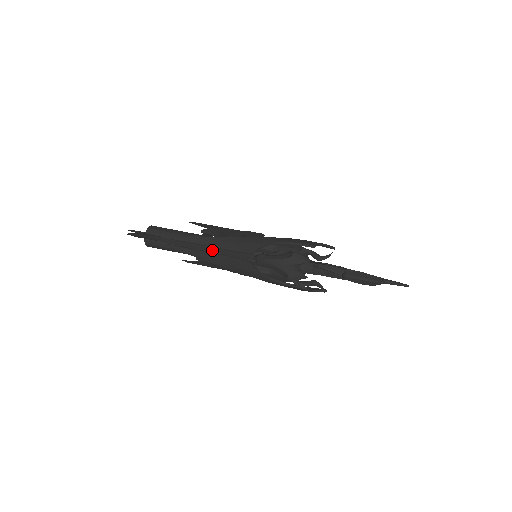
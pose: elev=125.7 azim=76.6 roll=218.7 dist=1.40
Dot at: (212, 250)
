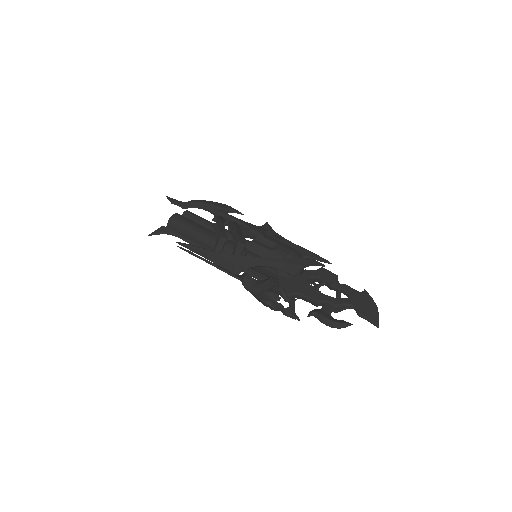
Dot at: occluded
